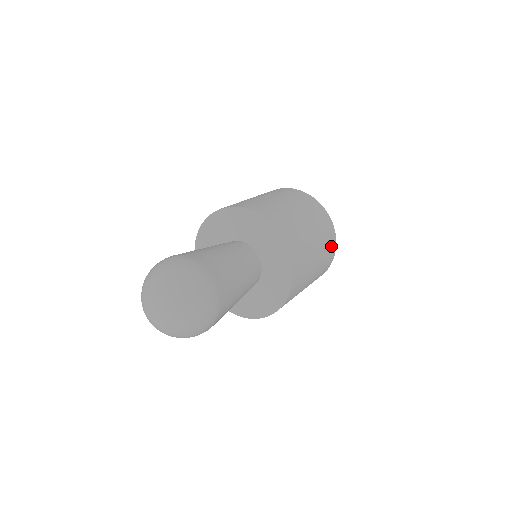
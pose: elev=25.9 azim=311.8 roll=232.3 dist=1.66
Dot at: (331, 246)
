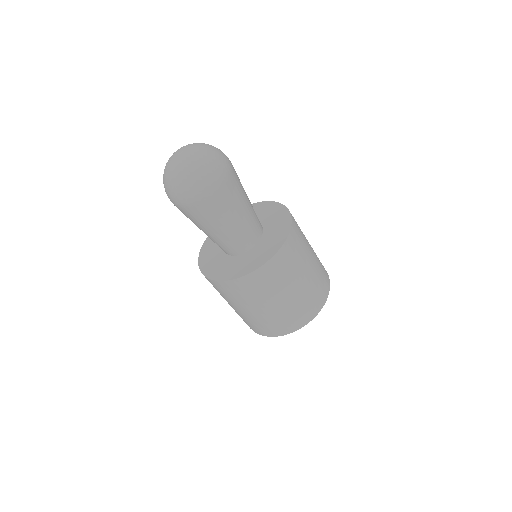
Dot at: (322, 291)
